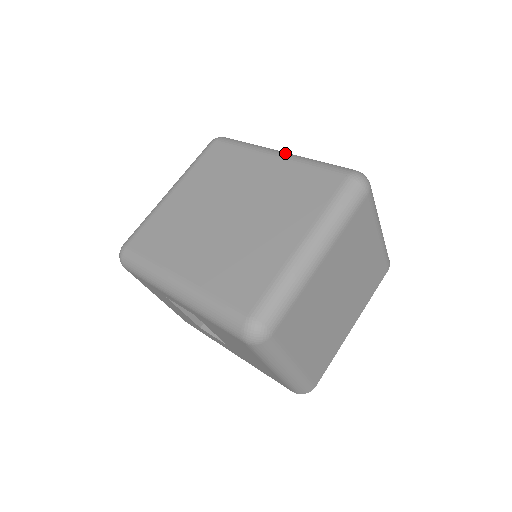
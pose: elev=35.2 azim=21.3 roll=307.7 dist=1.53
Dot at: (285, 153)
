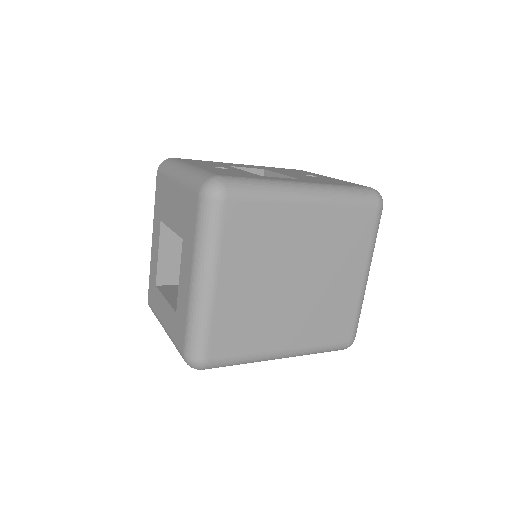
Dot at: (315, 193)
